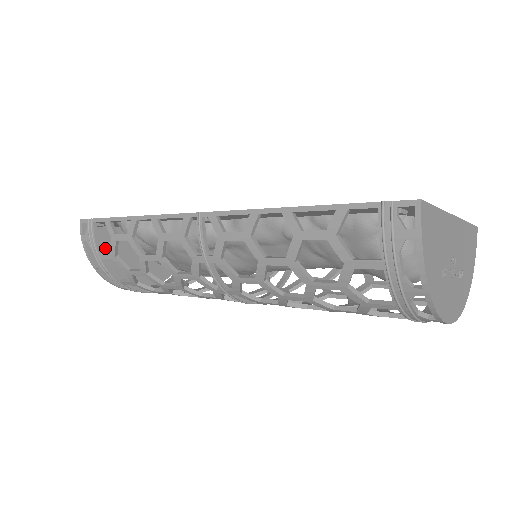
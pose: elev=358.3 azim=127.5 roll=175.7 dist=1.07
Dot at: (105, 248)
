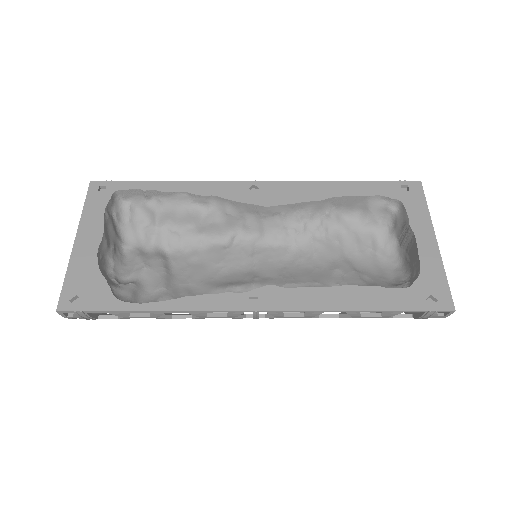
Dot at: occluded
